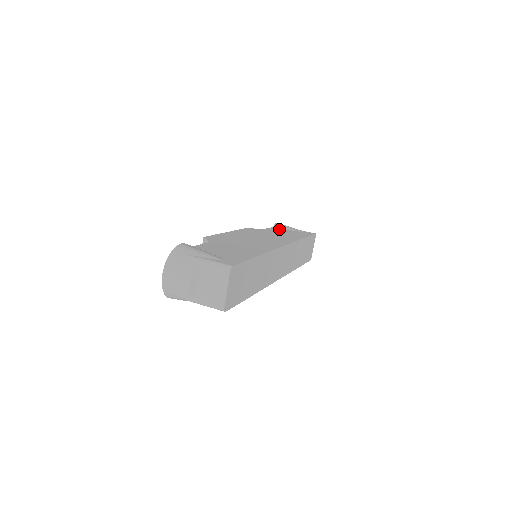
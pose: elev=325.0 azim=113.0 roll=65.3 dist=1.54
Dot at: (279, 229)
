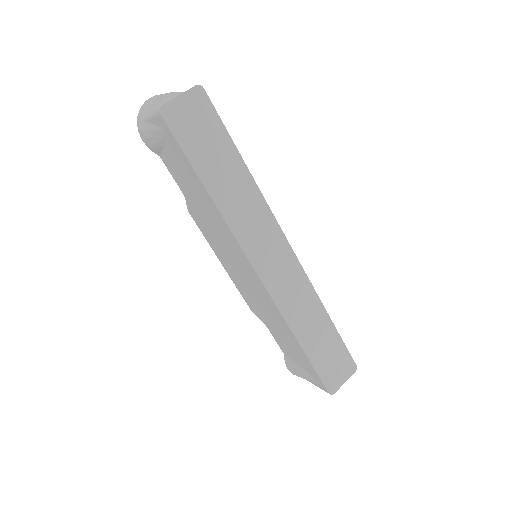
Dot at: occluded
